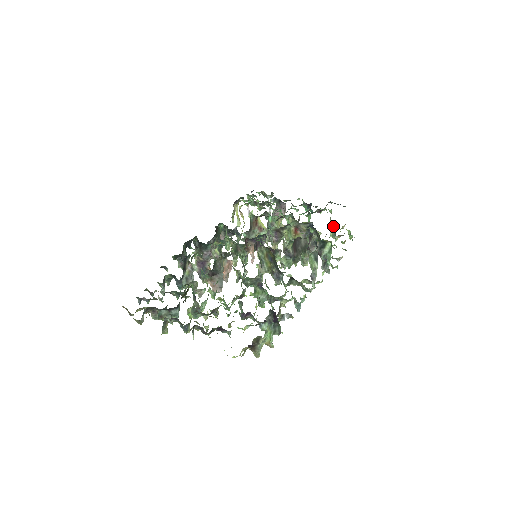
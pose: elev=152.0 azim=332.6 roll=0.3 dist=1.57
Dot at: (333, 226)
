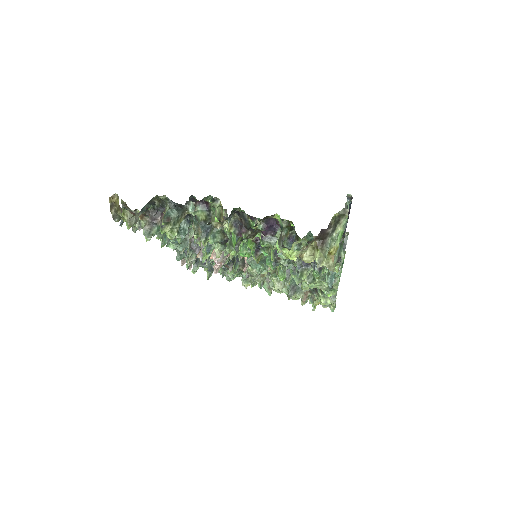
Dot at: occluded
